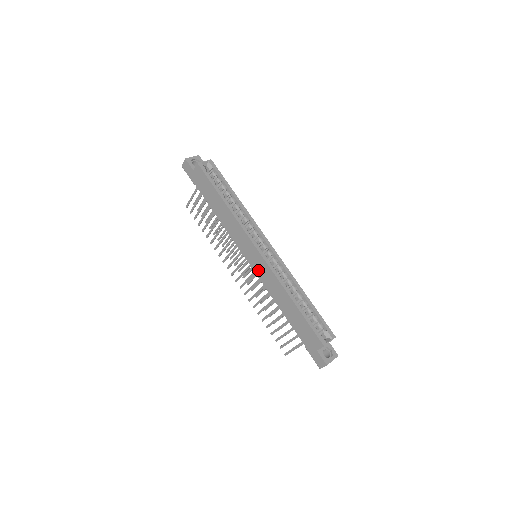
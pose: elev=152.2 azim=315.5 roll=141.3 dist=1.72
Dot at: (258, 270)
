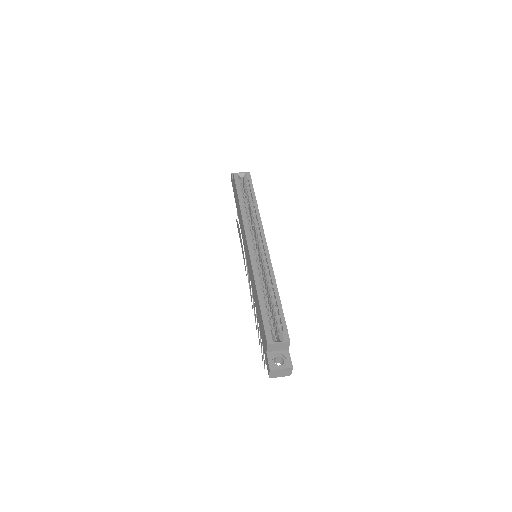
Dot at: (249, 267)
